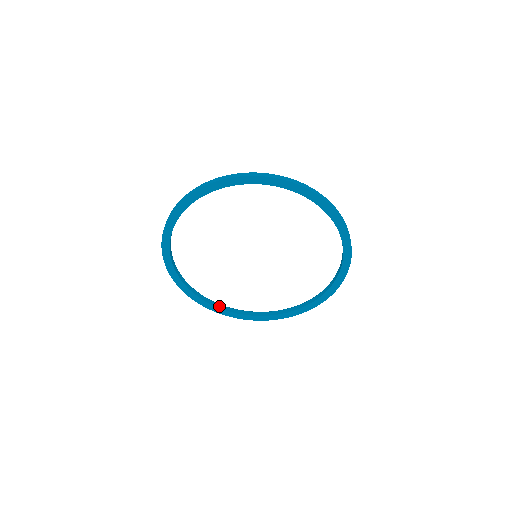
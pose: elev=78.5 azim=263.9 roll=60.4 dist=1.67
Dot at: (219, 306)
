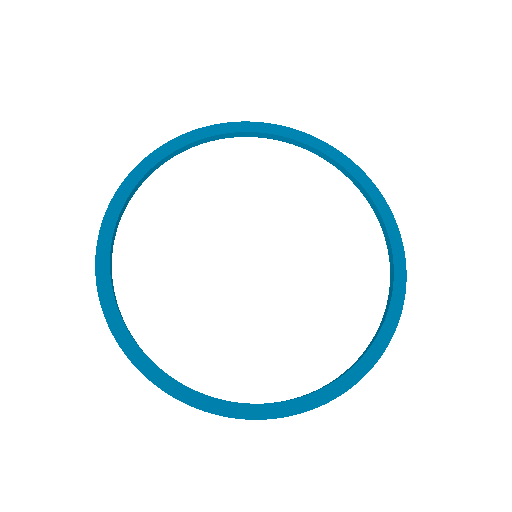
Dot at: (116, 301)
